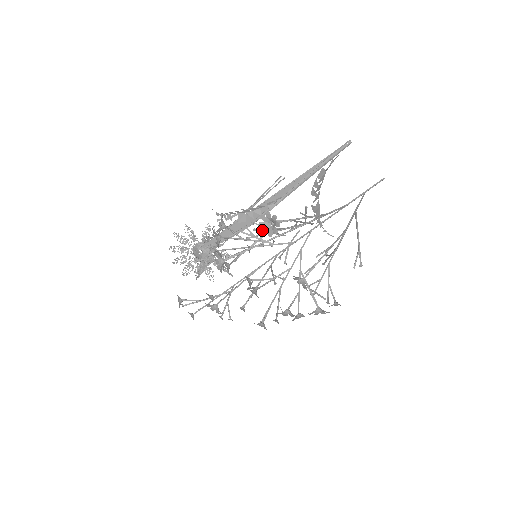
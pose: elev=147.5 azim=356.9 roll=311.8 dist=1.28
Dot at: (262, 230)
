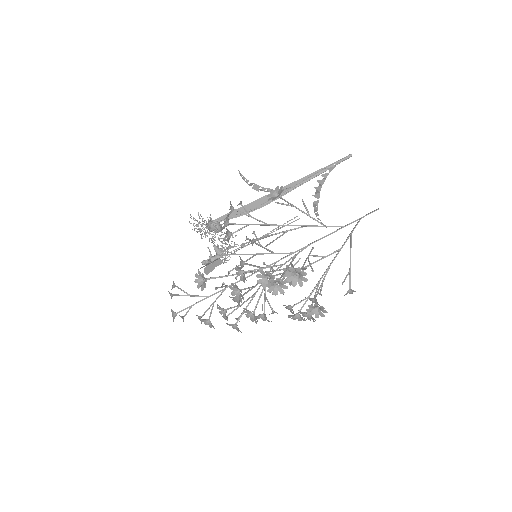
Dot at: (268, 199)
